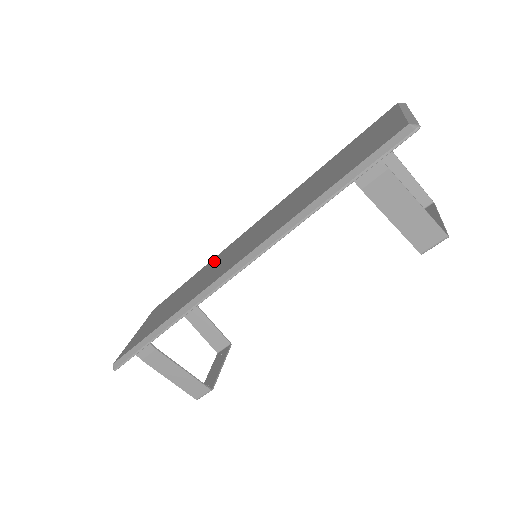
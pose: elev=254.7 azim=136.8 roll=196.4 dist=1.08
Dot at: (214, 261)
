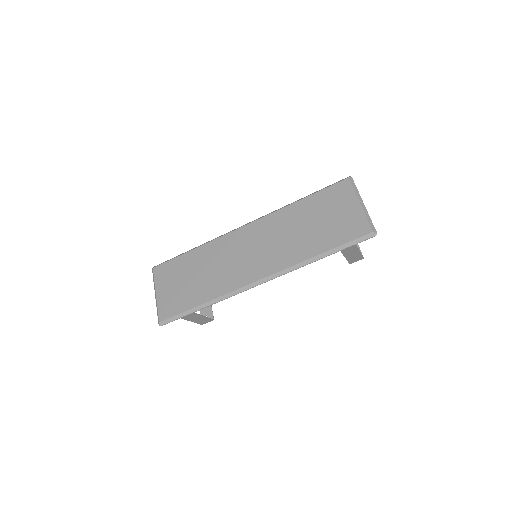
Dot at: (216, 249)
